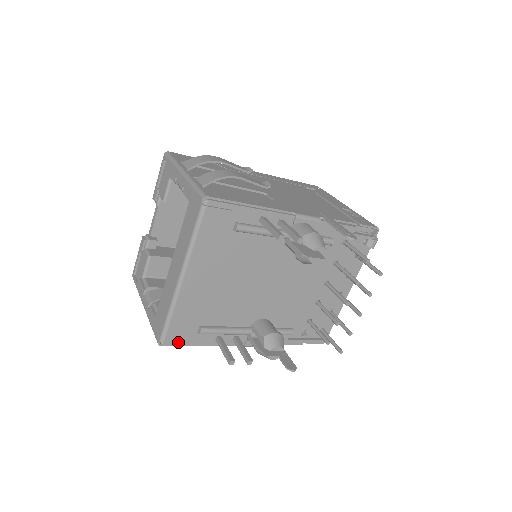
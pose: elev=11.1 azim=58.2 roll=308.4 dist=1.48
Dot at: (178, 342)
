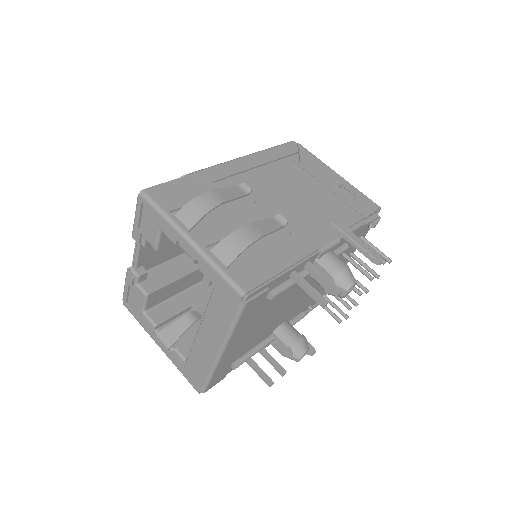
Dot at: occluded
